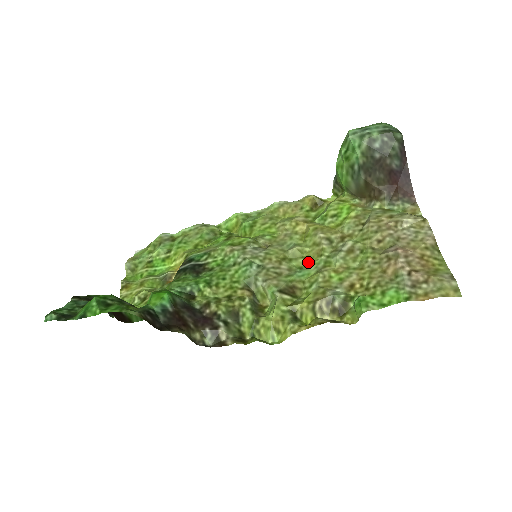
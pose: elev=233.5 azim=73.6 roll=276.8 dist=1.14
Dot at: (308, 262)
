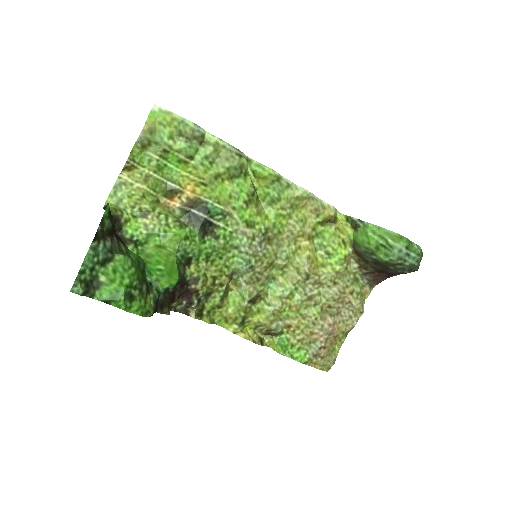
Dot at: (282, 278)
